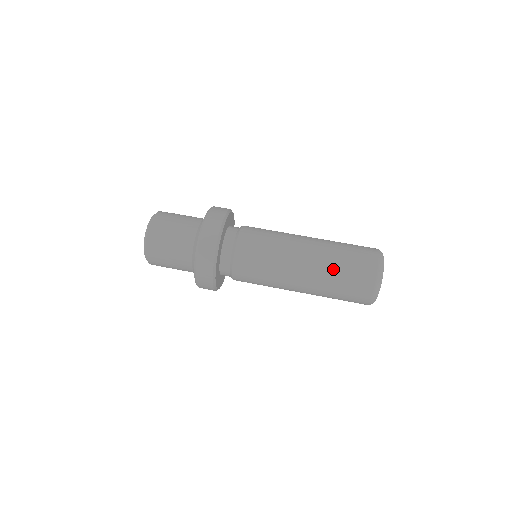
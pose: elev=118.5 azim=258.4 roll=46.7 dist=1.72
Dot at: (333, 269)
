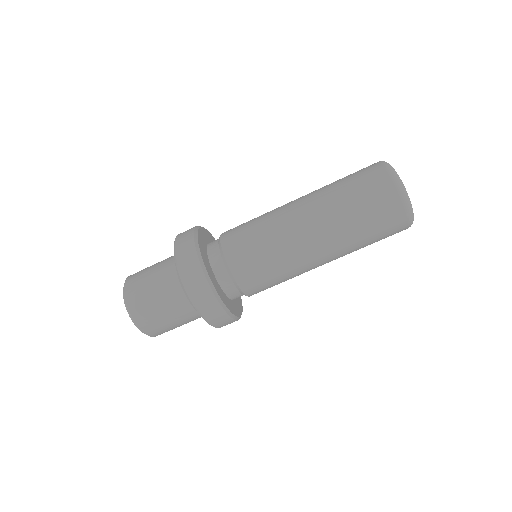
Dot at: (356, 243)
